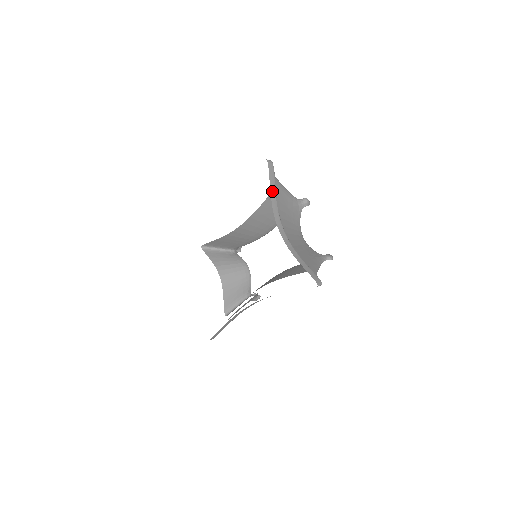
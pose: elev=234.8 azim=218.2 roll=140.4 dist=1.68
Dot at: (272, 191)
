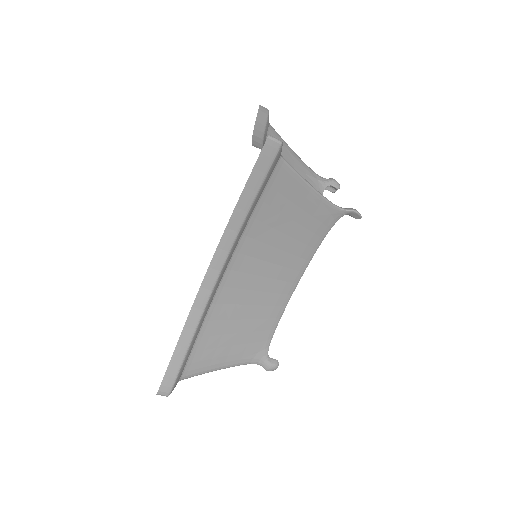
Dot at: (258, 124)
